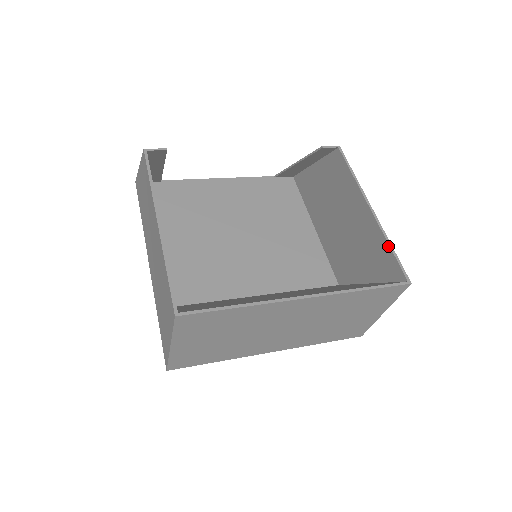
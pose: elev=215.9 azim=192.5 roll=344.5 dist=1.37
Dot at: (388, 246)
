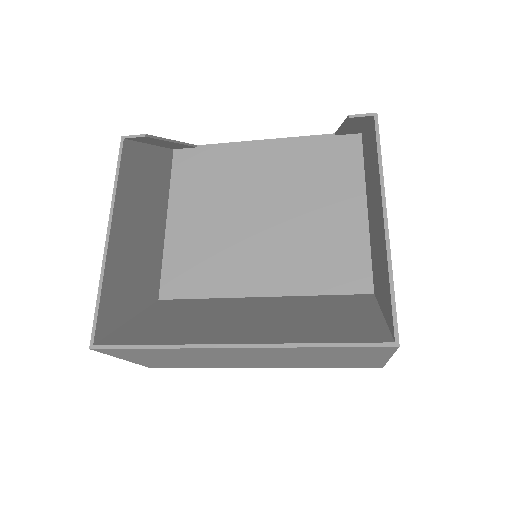
Dot at: (388, 282)
